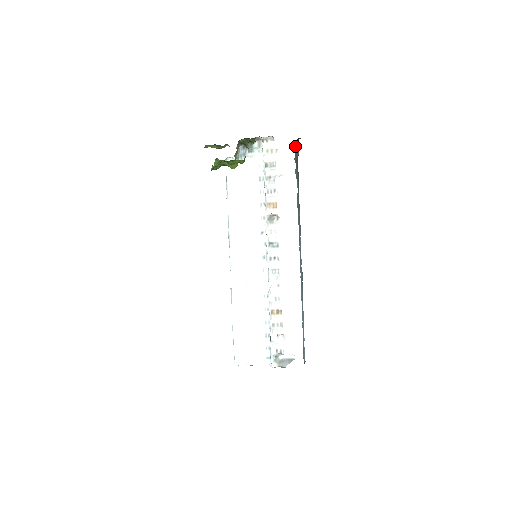
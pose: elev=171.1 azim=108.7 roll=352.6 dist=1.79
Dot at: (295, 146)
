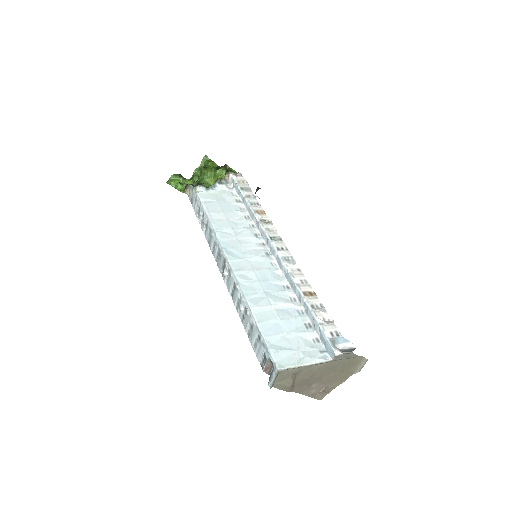
Dot at: occluded
